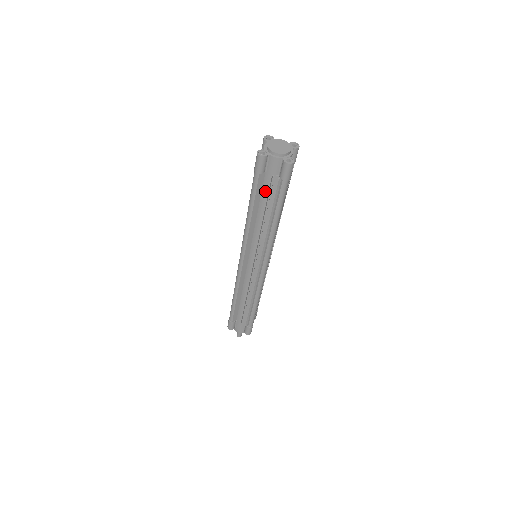
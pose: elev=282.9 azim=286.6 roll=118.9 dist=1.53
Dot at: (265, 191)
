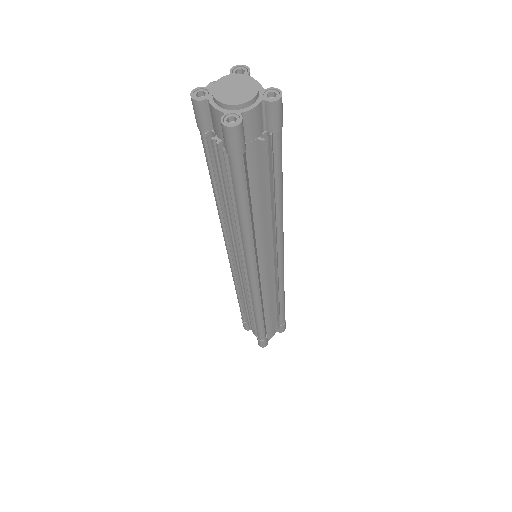
Dot at: (254, 171)
